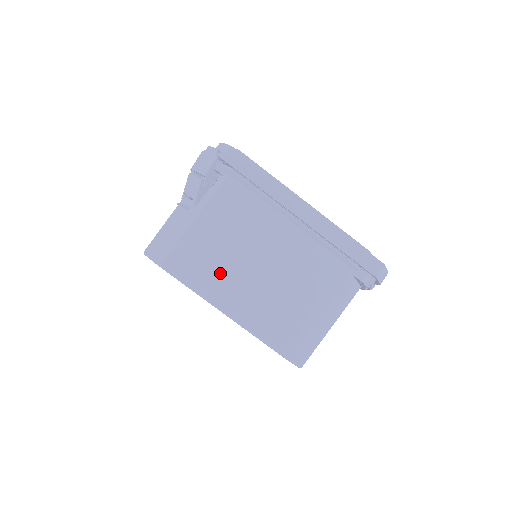
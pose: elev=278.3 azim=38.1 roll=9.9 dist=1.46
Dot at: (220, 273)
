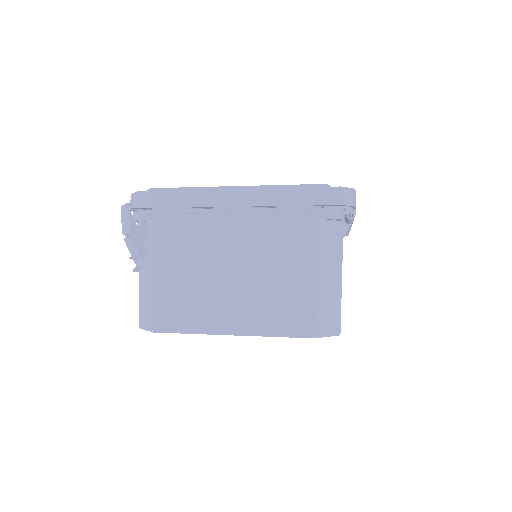
Dot at: (202, 303)
